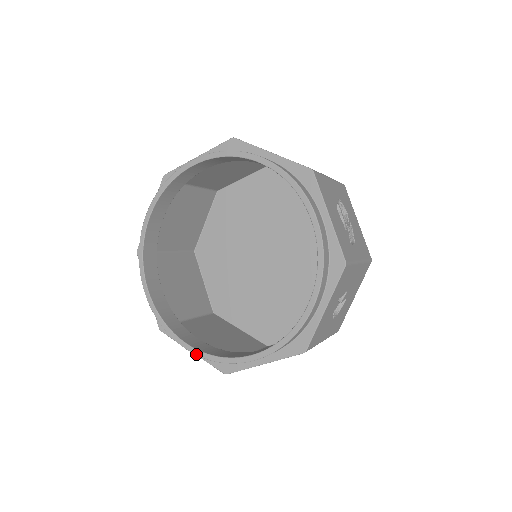
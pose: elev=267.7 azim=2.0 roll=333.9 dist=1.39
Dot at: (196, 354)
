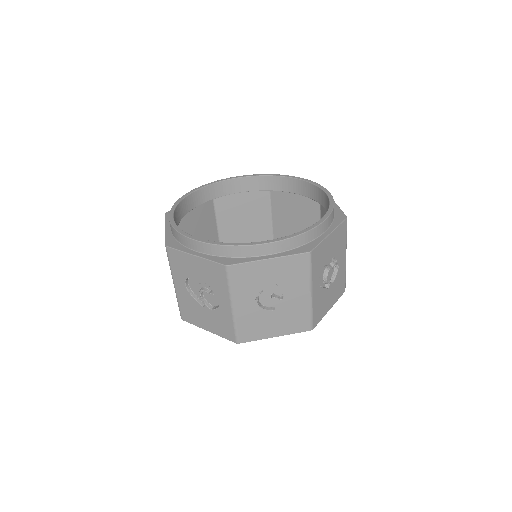
Dot at: (171, 221)
